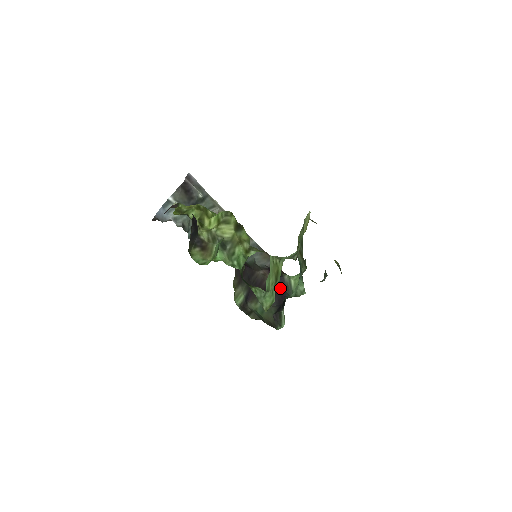
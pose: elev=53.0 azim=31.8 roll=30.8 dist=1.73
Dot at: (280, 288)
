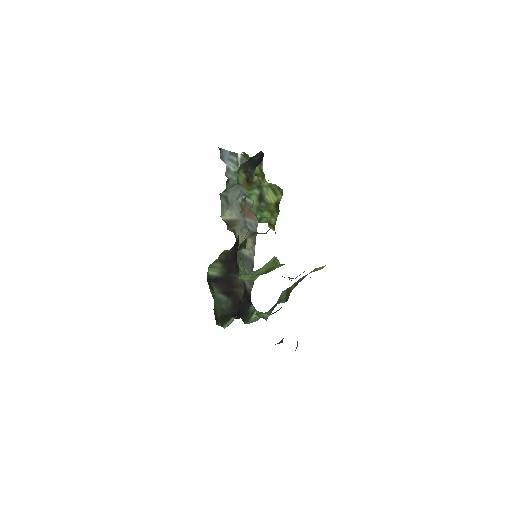
Dot at: (242, 308)
